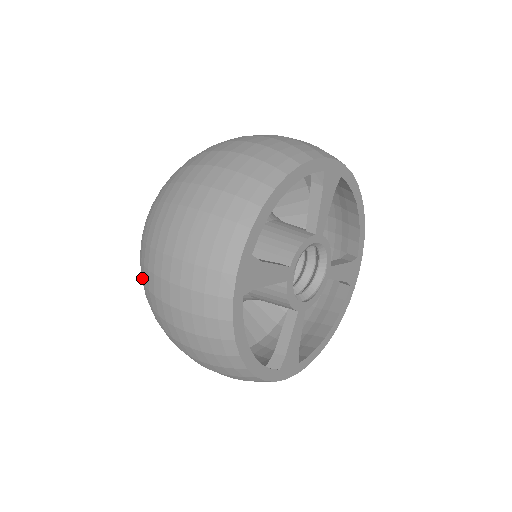
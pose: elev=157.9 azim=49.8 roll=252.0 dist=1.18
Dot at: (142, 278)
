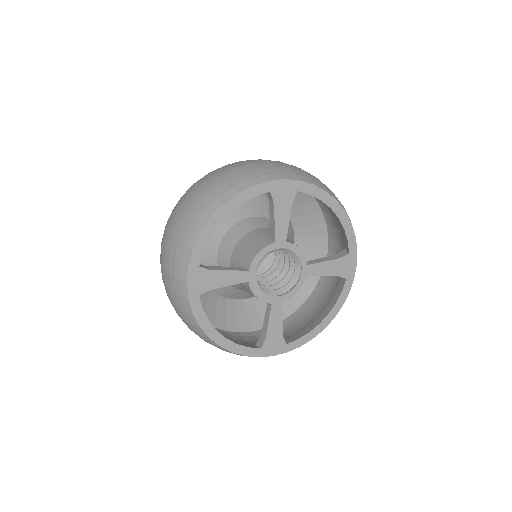
Dot at: occluded
